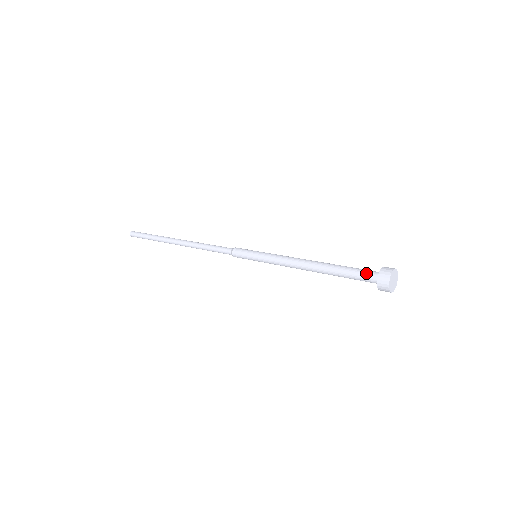
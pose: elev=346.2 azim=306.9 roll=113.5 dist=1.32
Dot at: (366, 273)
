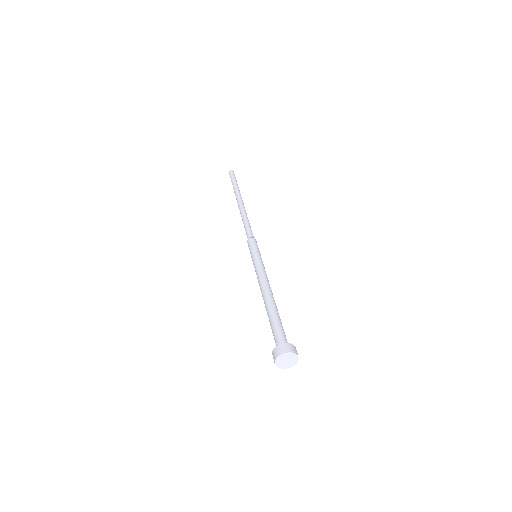
Dot at: occluded
